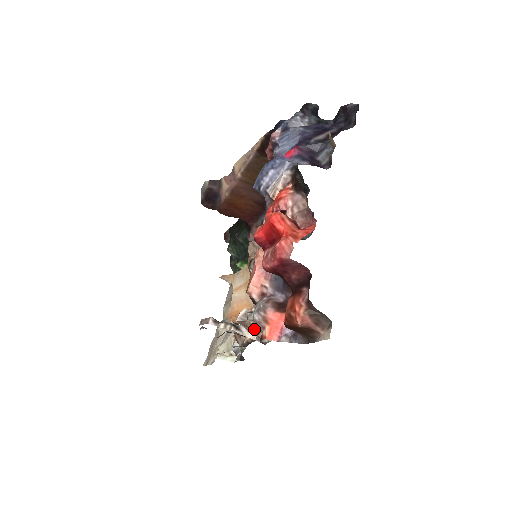
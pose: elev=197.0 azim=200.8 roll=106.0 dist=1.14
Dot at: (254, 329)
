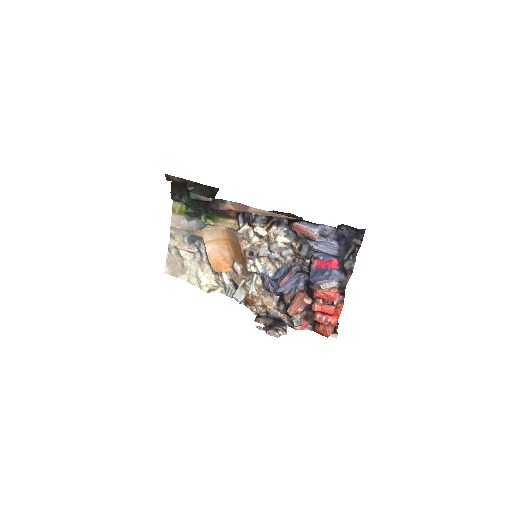
Dot at: (261, 300)
